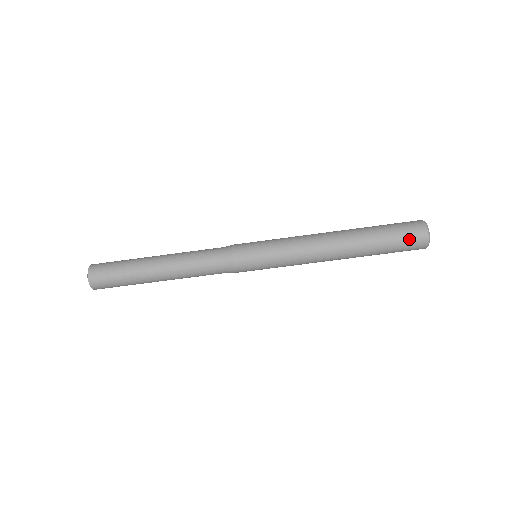
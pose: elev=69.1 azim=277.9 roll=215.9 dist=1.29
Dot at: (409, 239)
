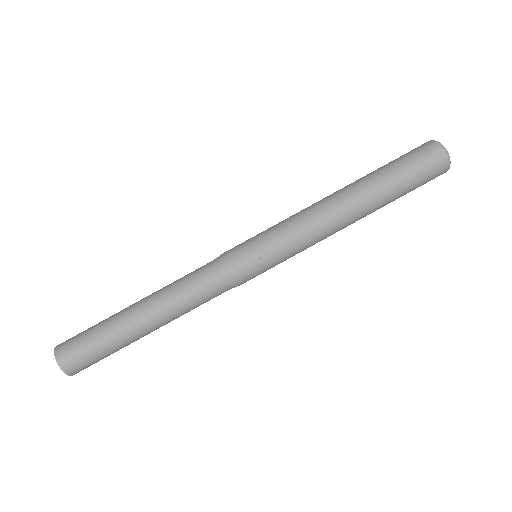
Dot at: (429, 172)
